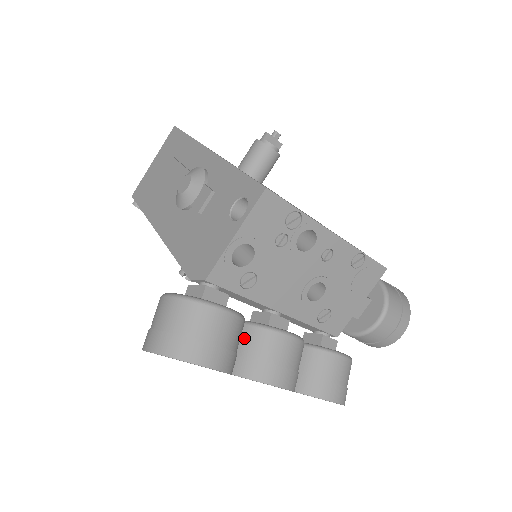
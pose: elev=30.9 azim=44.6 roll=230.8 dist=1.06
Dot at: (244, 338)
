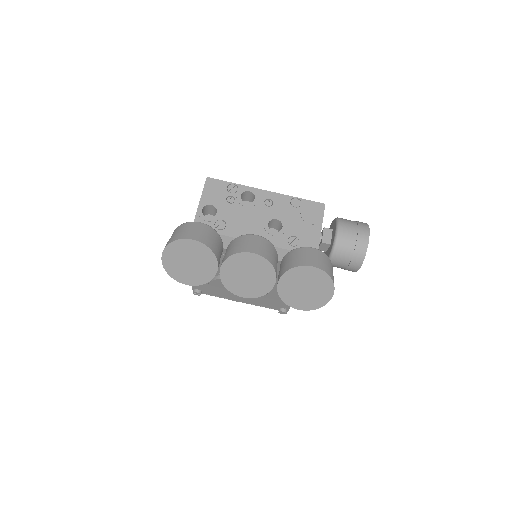
Dot at: (227, 250)
